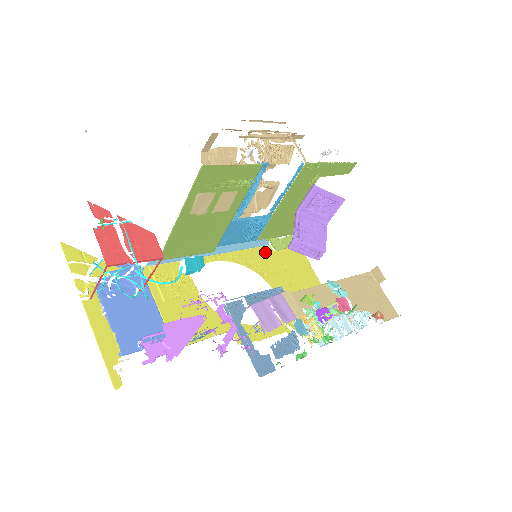
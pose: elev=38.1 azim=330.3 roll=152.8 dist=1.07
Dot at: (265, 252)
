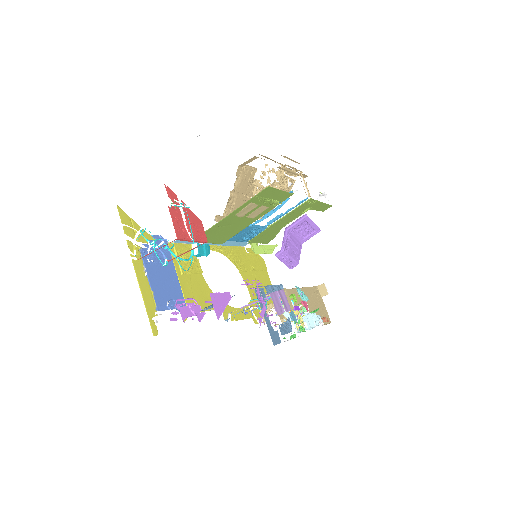
Dot at: (241, 252)
